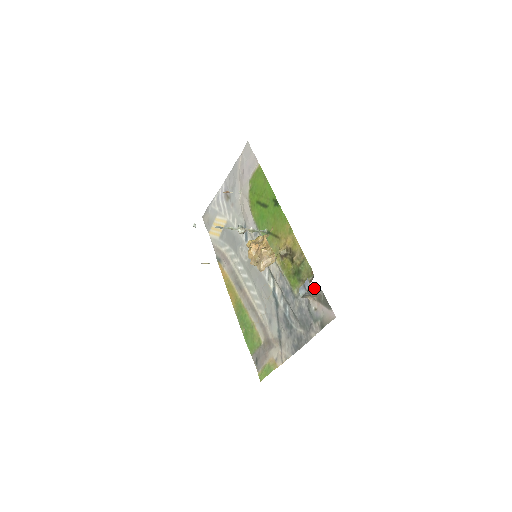
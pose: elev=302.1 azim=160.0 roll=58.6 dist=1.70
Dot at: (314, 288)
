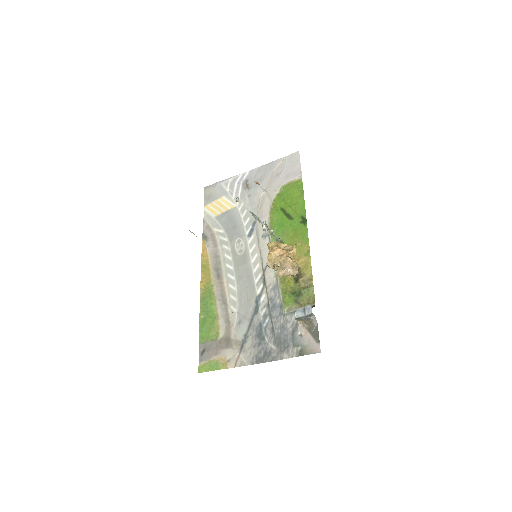
Dot at: (312, 316)
